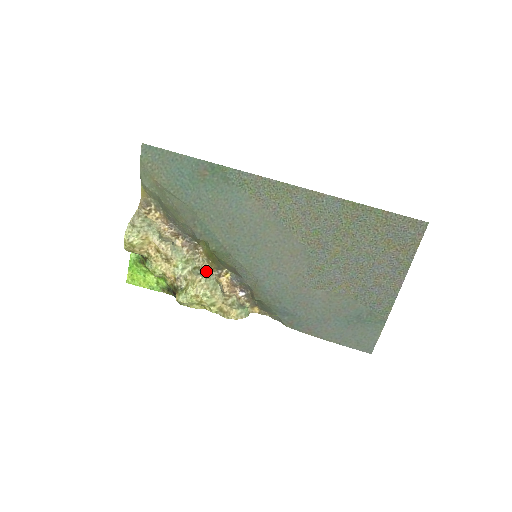
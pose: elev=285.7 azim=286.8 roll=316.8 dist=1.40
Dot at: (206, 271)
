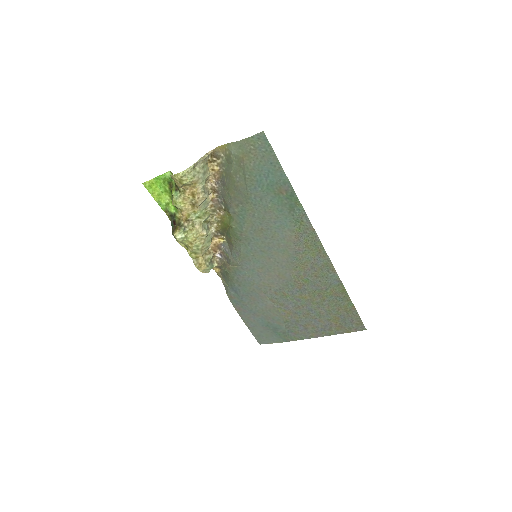
Dot at: (210, 226)
